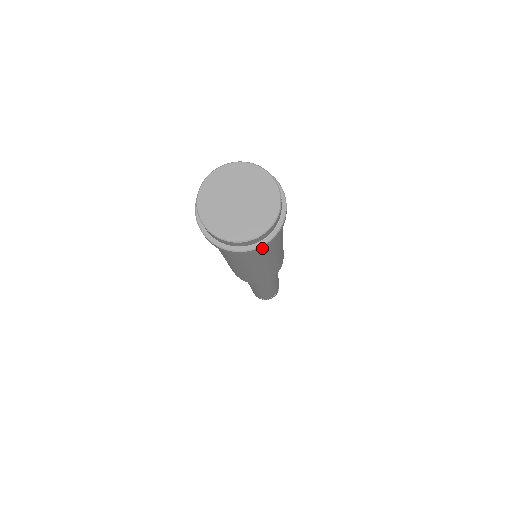
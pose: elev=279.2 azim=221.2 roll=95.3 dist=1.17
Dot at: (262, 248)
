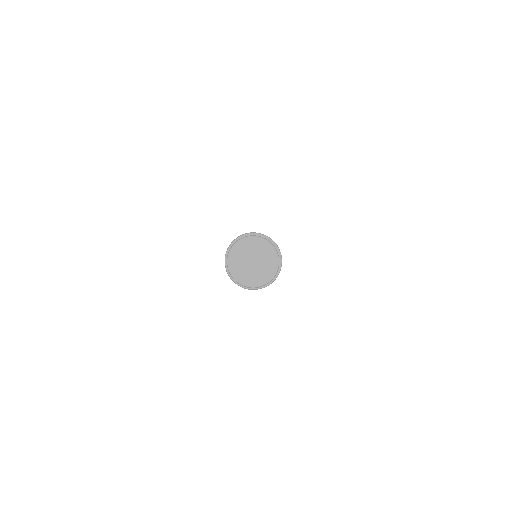
Dot at: (251, 289)
